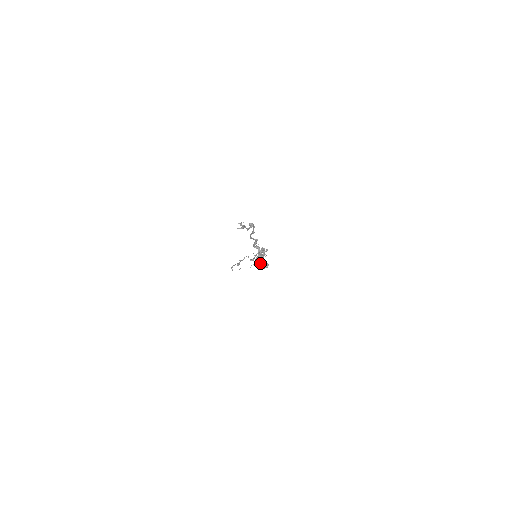
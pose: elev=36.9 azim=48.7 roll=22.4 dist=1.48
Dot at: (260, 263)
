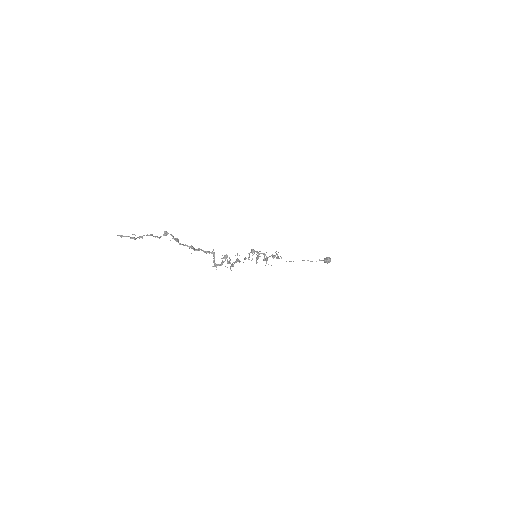
Dot at: (266, 263)
